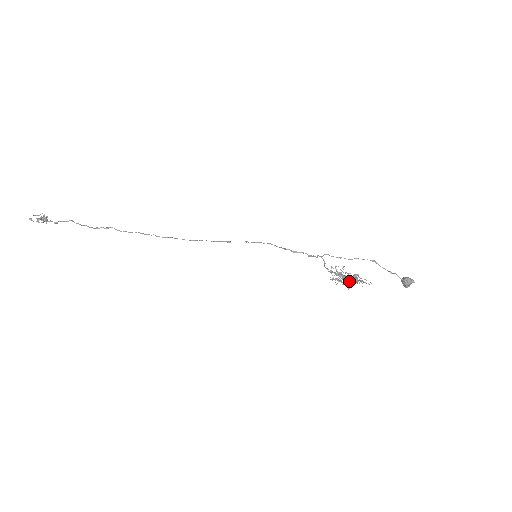
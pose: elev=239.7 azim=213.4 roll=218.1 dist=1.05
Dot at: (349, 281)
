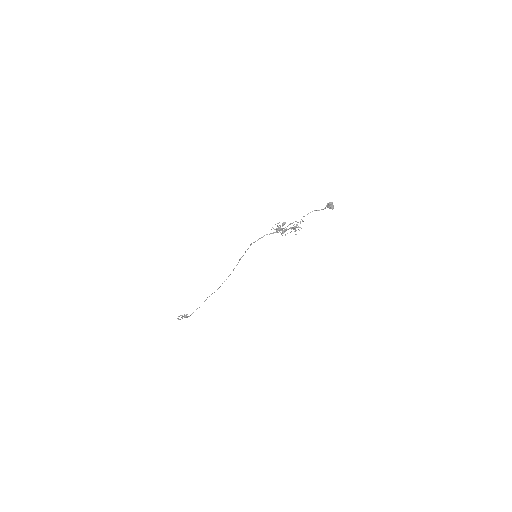
Dot at: occluded
